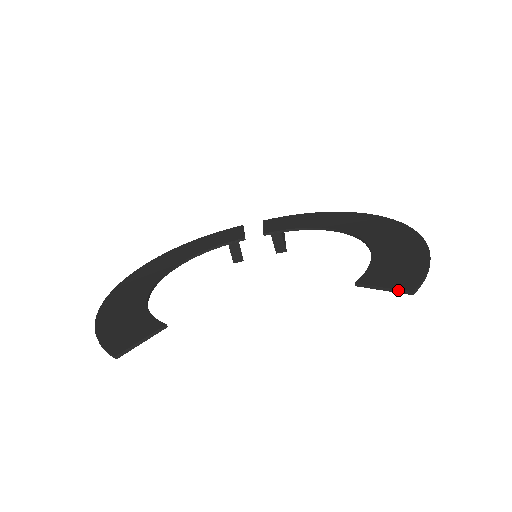
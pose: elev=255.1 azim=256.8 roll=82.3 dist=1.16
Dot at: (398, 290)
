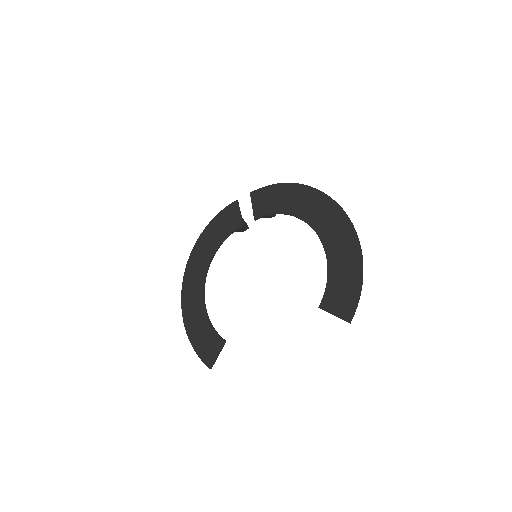
Dot at: (342, 319)
